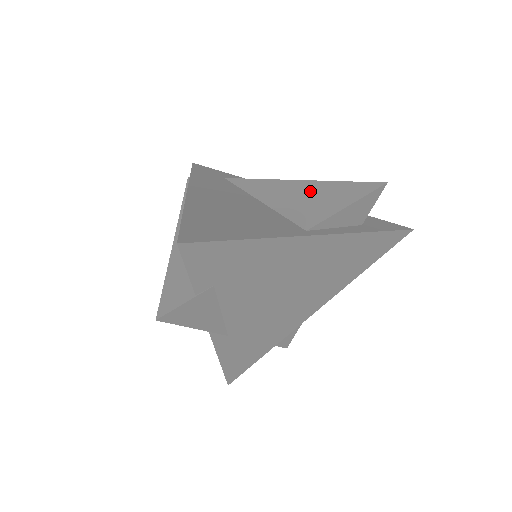
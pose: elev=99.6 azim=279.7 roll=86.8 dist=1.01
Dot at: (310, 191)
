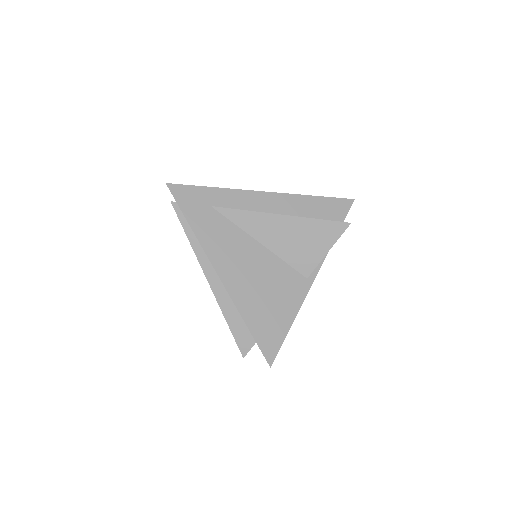
Dot at: (296, 232)
